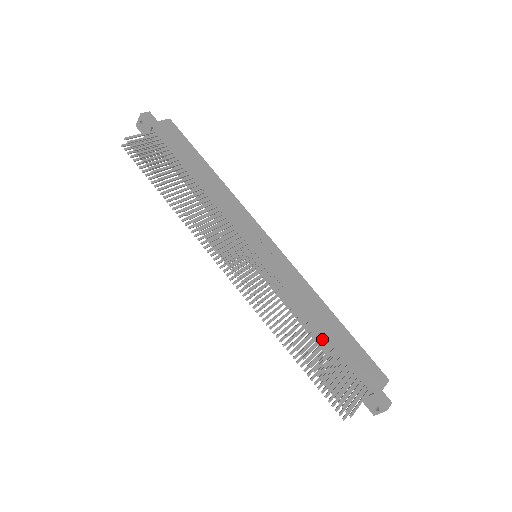
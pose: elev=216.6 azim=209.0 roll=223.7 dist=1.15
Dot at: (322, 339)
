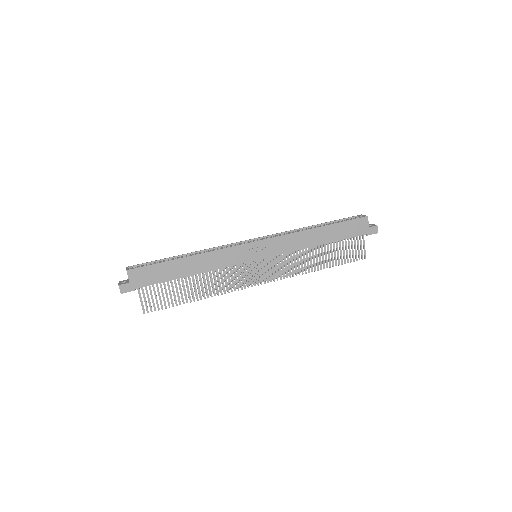
Dot at: (324, 247)
